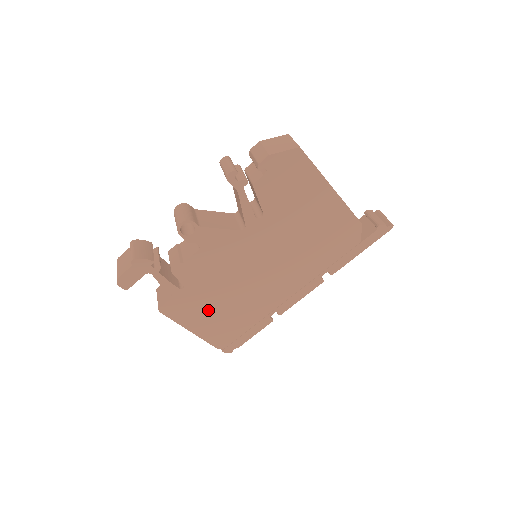
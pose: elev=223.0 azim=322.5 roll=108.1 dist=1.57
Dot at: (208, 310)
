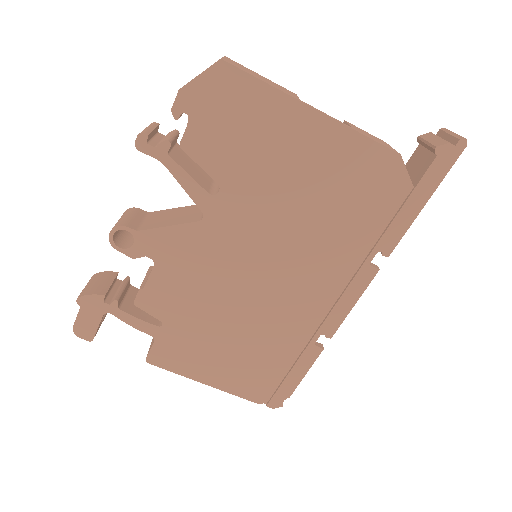
Dot at: (214, 350)
